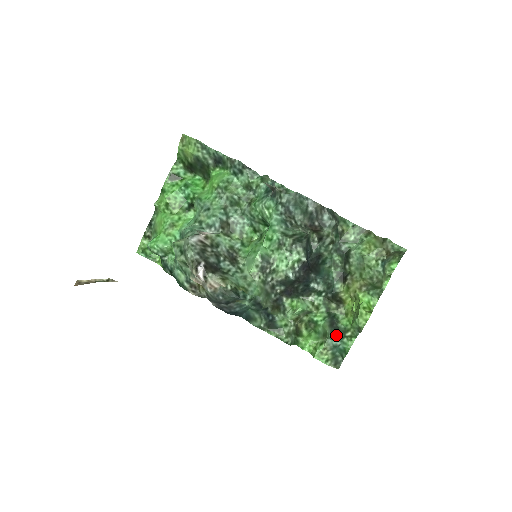
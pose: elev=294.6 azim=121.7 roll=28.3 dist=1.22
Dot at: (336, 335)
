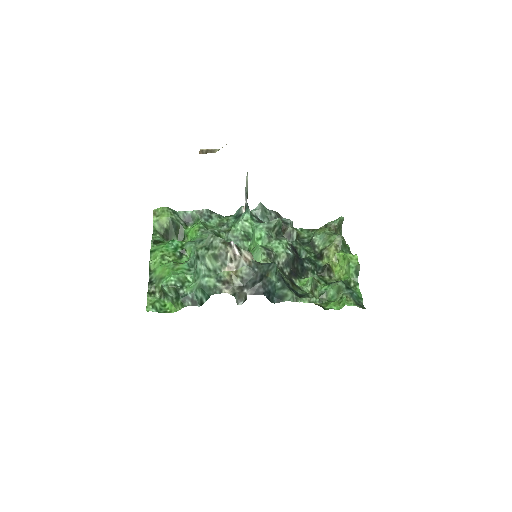
Dot at: (346, 287)
